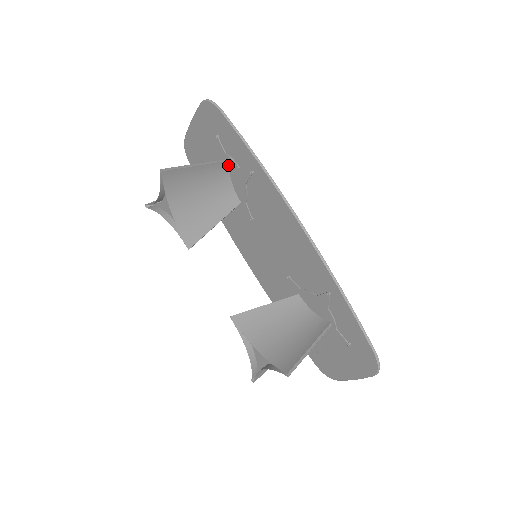
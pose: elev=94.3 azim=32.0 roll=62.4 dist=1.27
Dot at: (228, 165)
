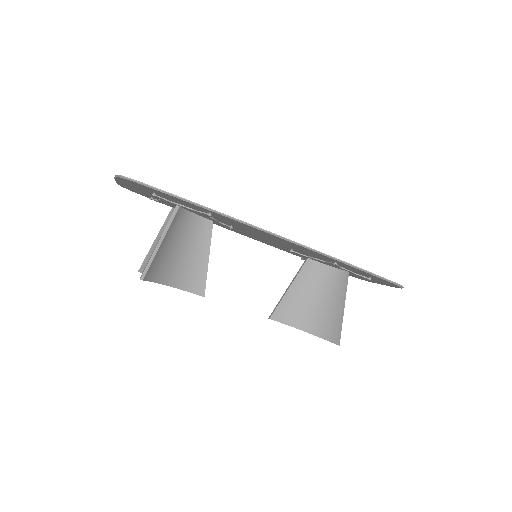
Dot at: (181, 208)
